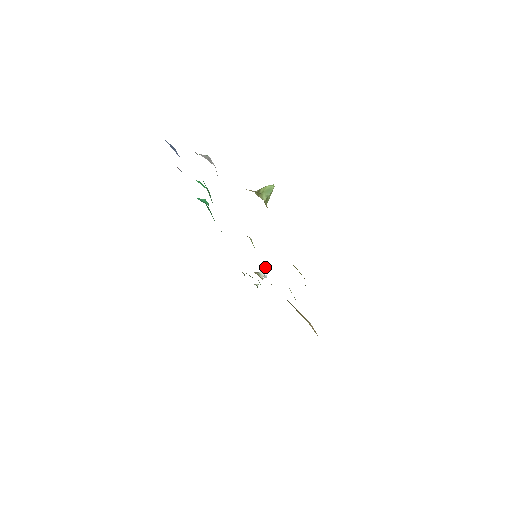
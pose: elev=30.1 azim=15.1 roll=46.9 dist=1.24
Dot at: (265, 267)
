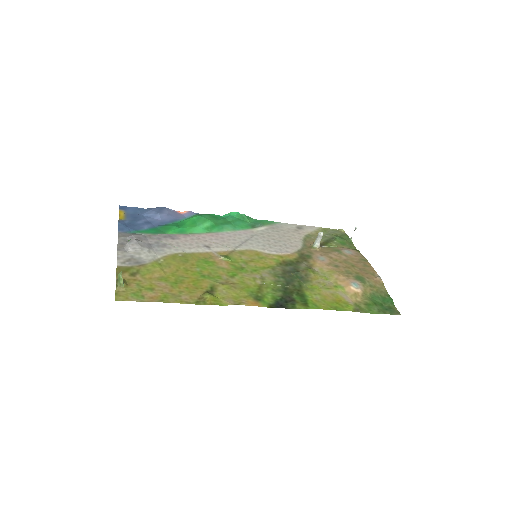
Dot at: (317, 237)
